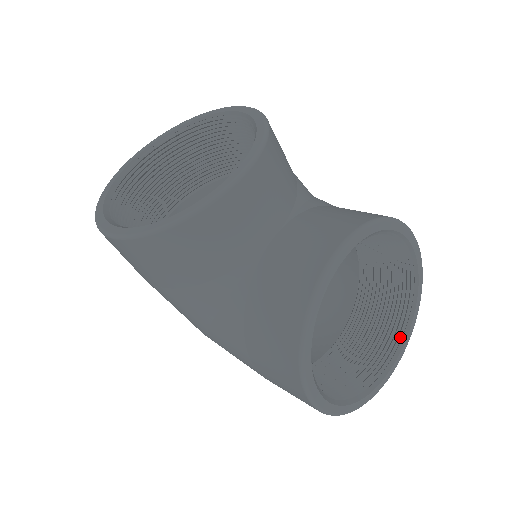
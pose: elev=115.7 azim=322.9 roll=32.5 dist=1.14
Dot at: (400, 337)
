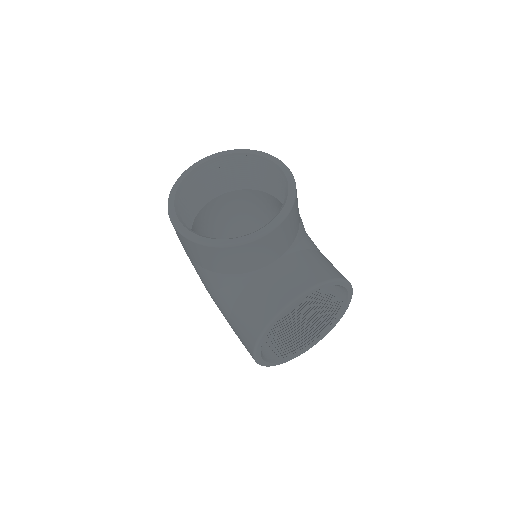
Dot at: (320, 333)
